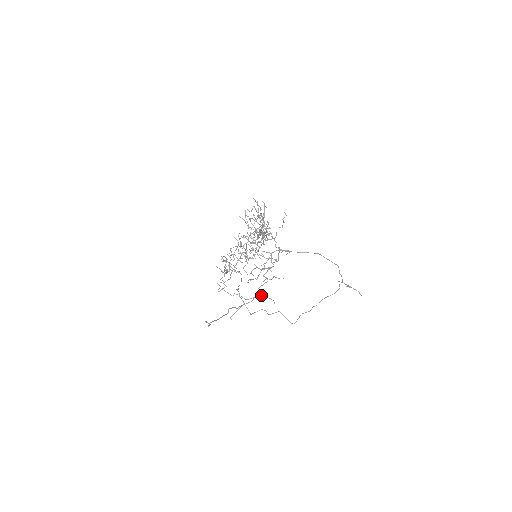
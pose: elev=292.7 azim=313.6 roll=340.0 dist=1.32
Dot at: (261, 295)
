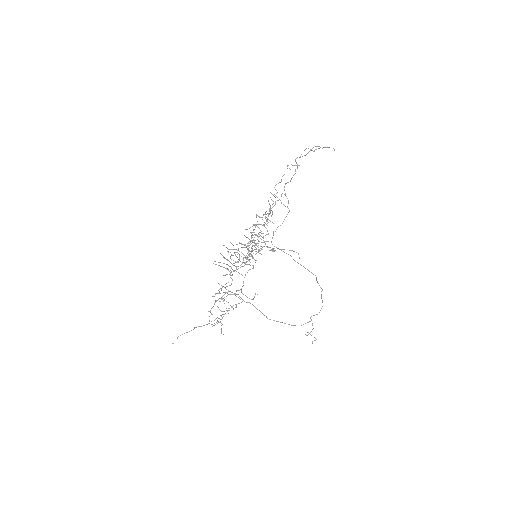
Dot at: occluded
